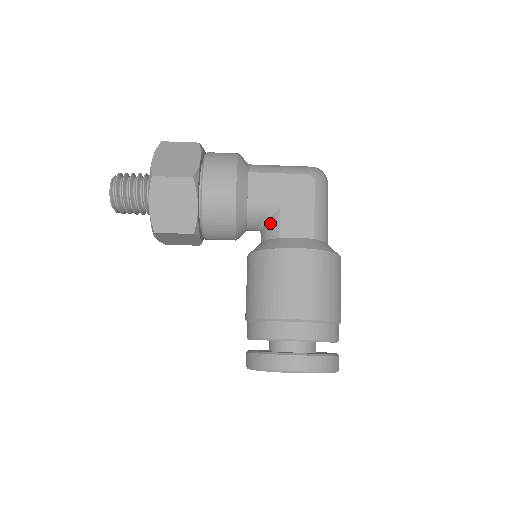
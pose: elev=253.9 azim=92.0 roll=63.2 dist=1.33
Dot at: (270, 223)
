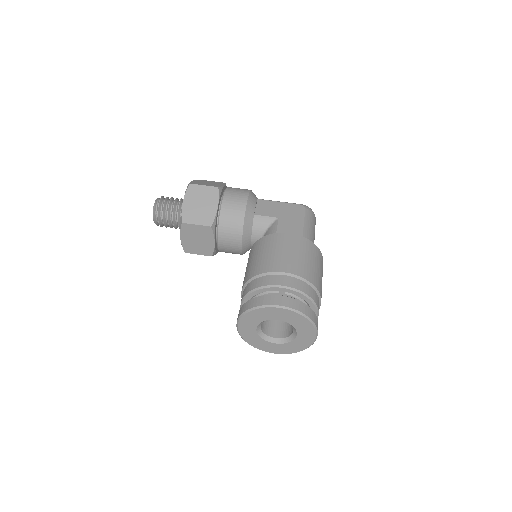
Dot at: (270, 229)
